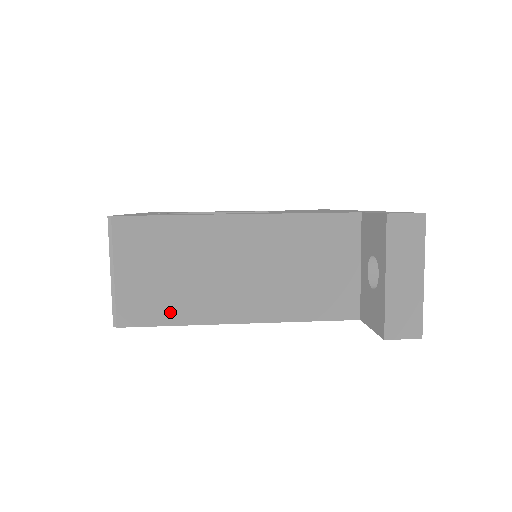
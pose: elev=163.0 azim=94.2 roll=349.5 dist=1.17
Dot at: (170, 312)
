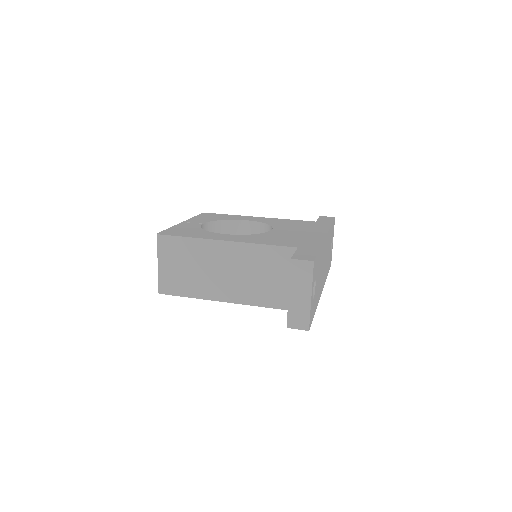
Dot at: (187, 290)
